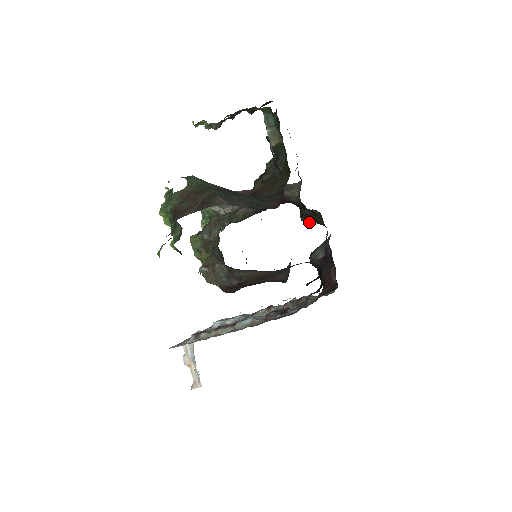
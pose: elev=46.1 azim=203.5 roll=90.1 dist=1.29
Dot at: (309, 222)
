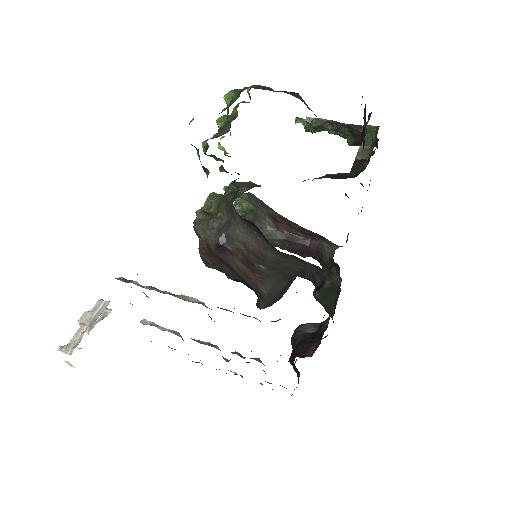
Dot at: (319, 302)
